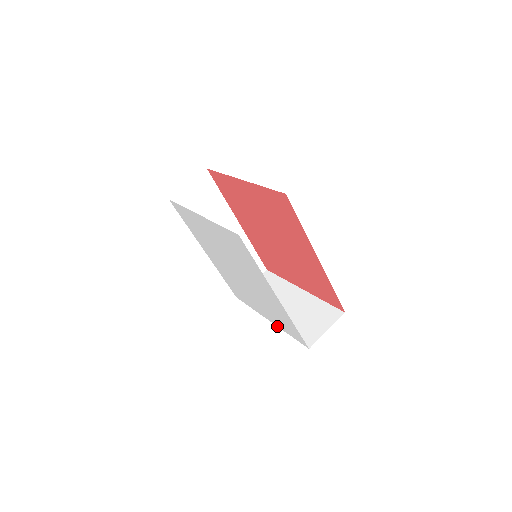
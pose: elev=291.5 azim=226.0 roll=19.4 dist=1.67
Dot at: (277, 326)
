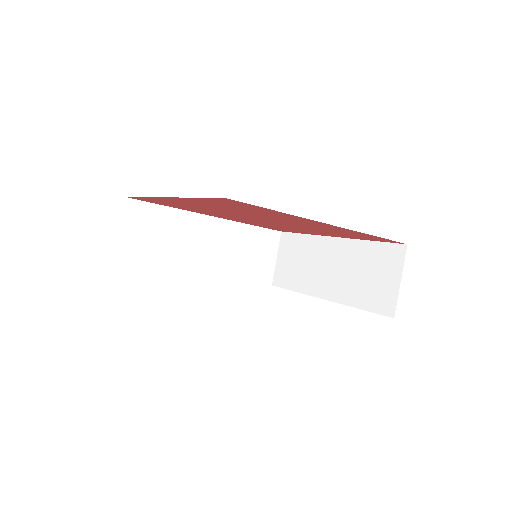
Dot at: occluded
